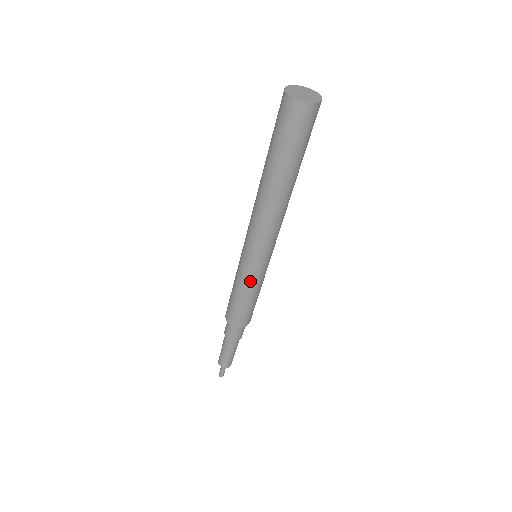
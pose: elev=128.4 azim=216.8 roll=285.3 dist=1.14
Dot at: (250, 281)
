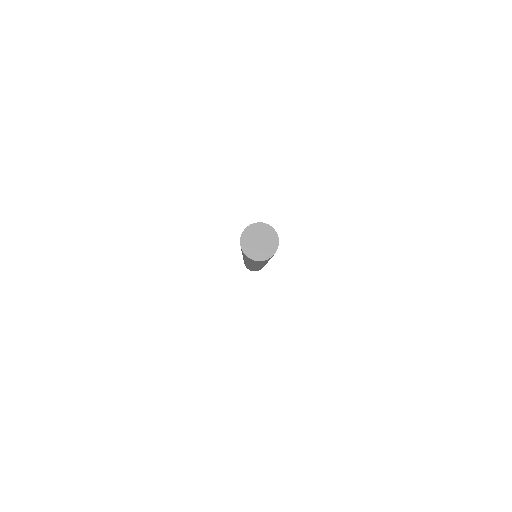
Dot at: occluded
